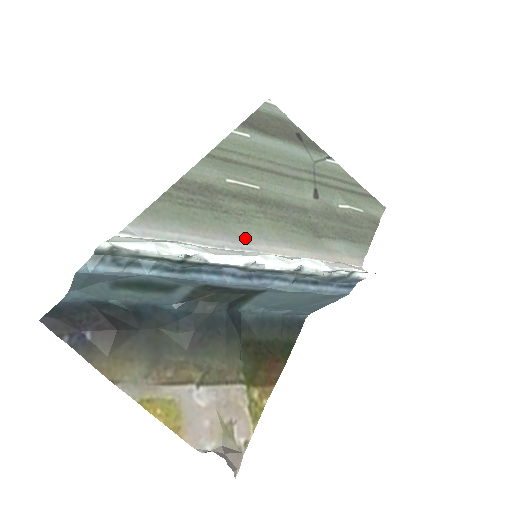
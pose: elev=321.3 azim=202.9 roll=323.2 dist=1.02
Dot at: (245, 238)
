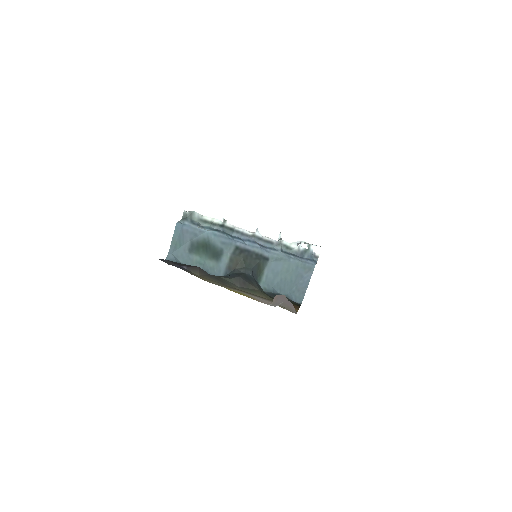
Dot at: occluded
